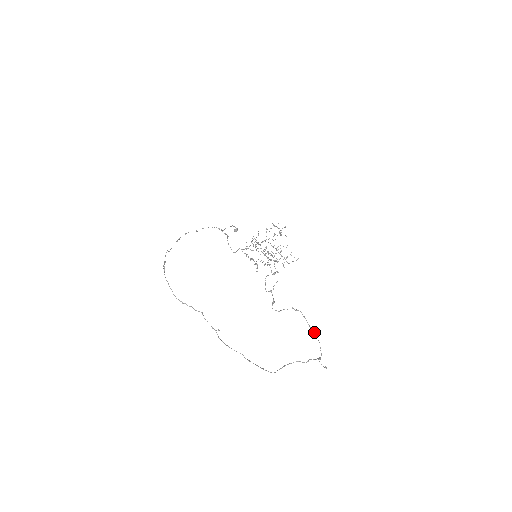
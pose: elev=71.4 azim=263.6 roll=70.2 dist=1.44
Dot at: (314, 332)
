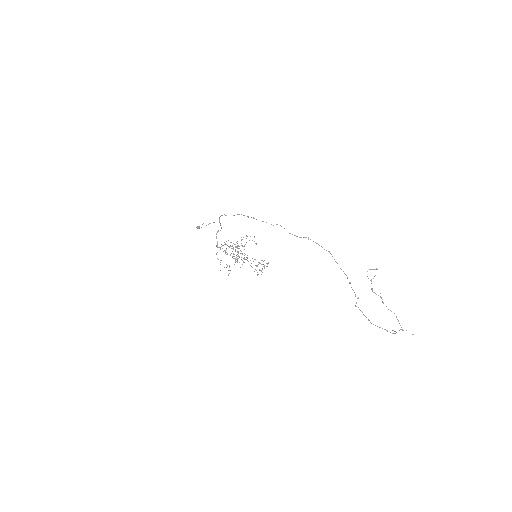
Dot at: occluded
